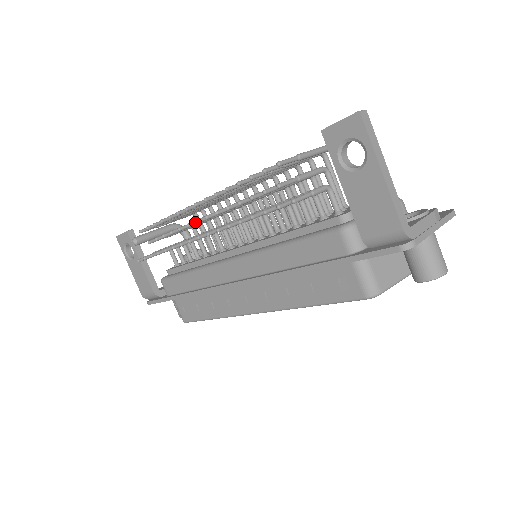
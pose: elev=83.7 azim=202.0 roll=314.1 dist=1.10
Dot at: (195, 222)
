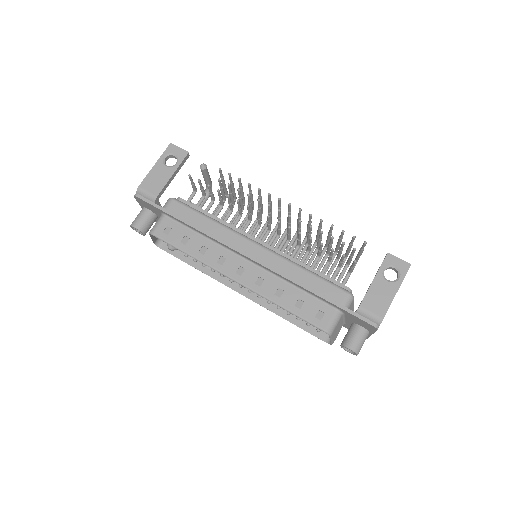
Dot at: occluded
